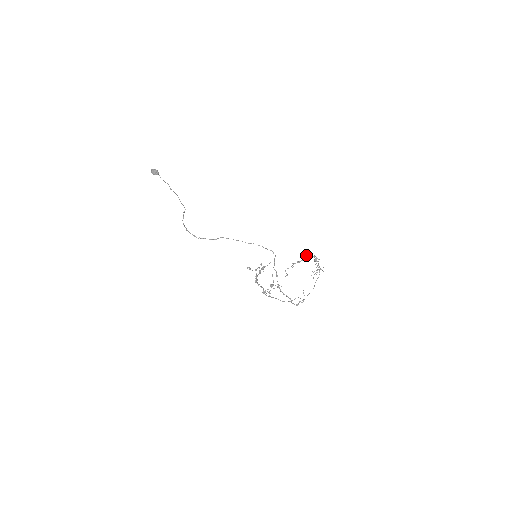
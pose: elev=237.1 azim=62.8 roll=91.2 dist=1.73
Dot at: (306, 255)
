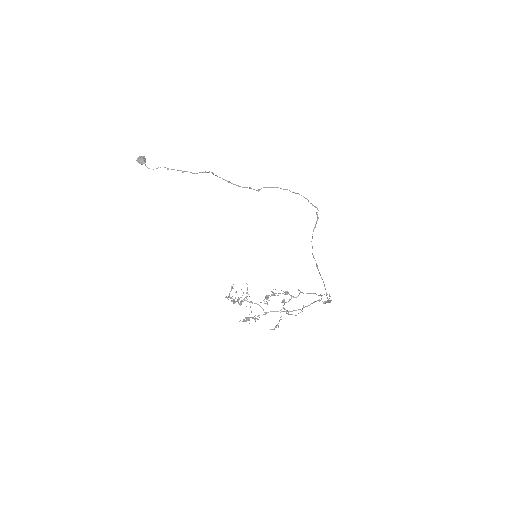
Dot at: (267, 299)
